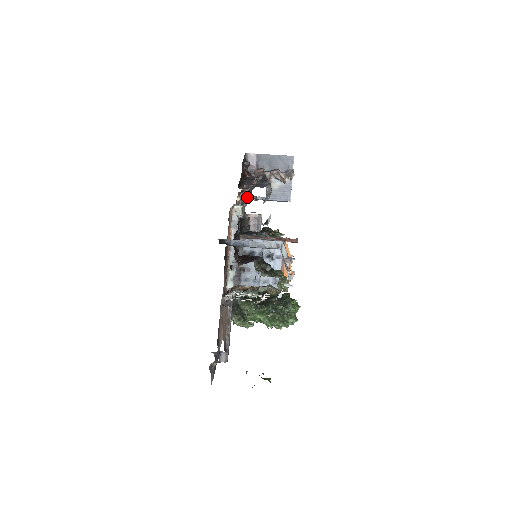
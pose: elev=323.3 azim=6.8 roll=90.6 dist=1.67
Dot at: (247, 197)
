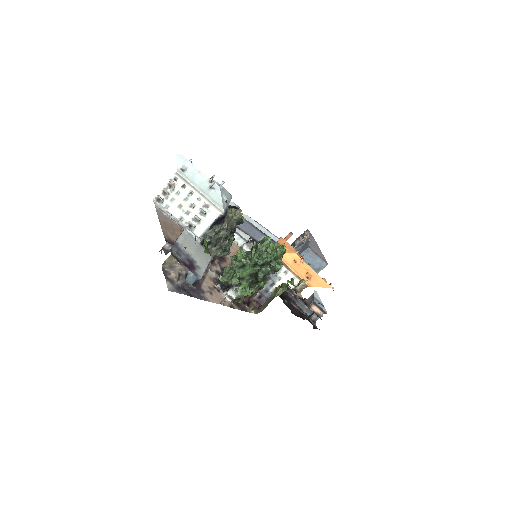
Dot at: occluded
